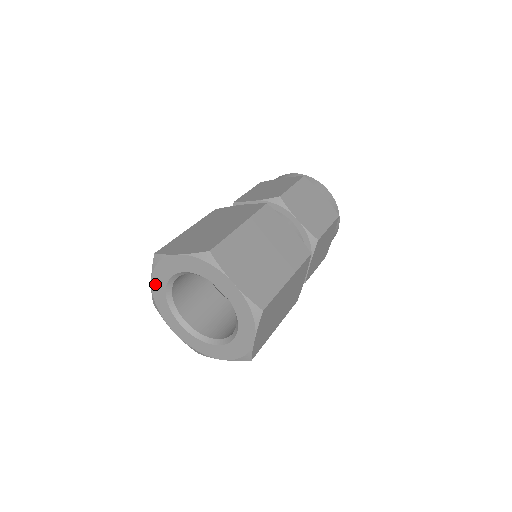
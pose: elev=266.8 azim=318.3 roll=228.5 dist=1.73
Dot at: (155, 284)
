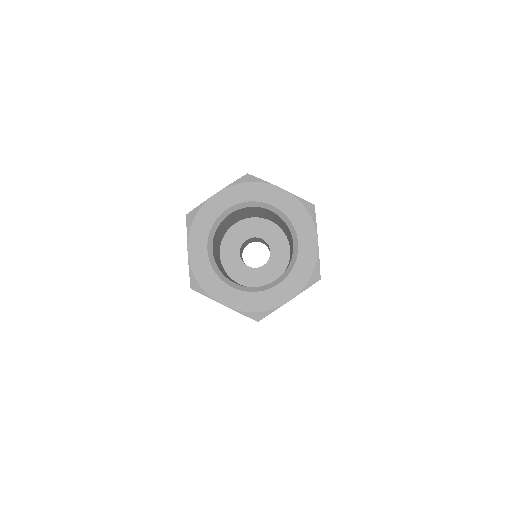
Dot at: (193, 250)
